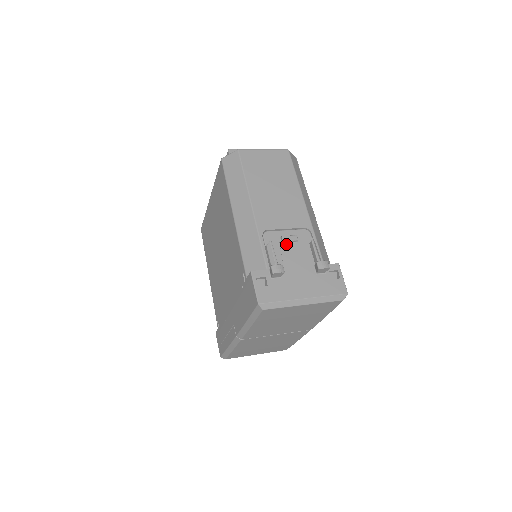
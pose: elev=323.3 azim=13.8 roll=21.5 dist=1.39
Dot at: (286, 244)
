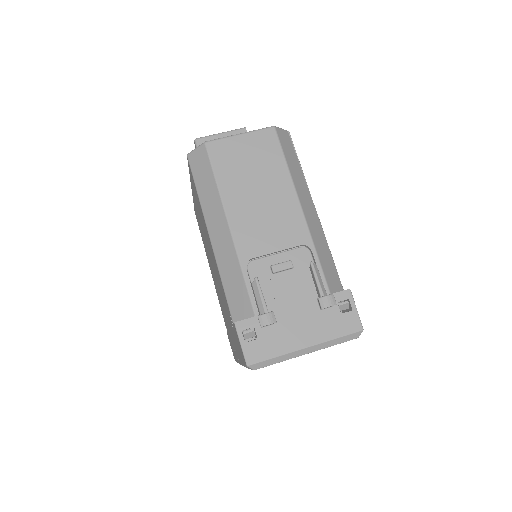
Dot at: (278, 275)
